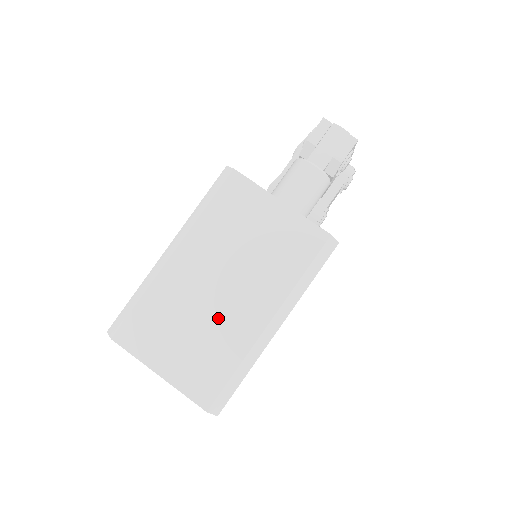
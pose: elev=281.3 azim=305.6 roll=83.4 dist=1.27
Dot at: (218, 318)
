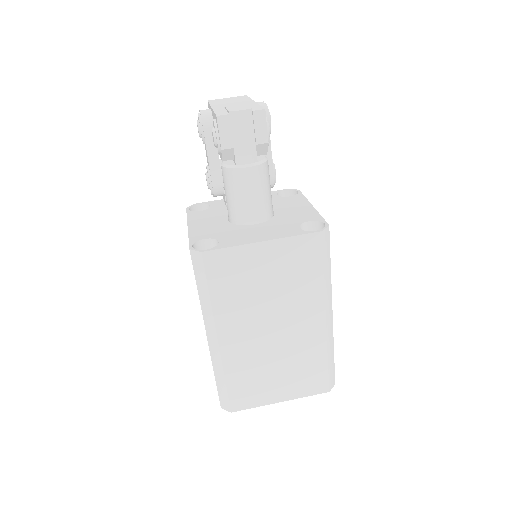
Dot at: (289, 346)
